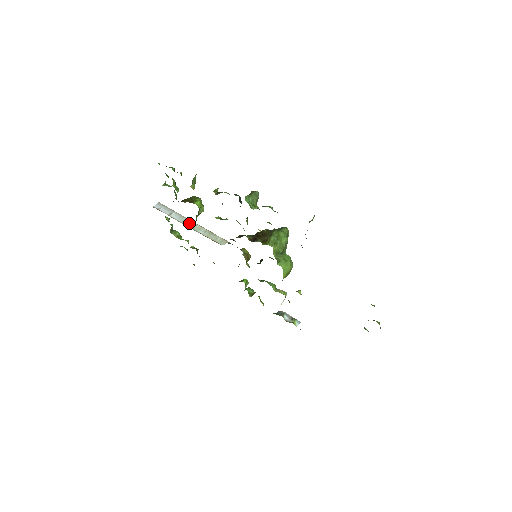
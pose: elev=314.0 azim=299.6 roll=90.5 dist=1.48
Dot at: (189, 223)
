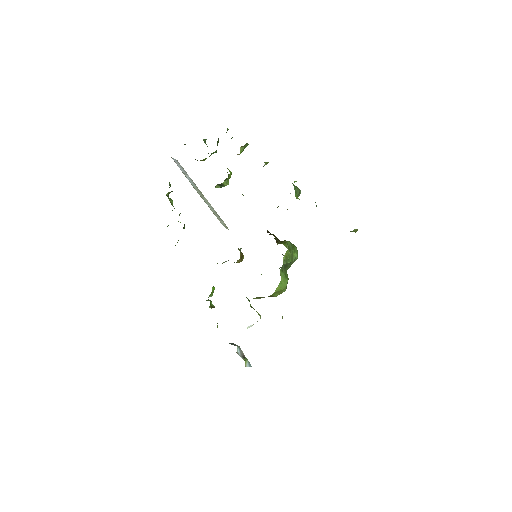
Dot at: (199, 192)
